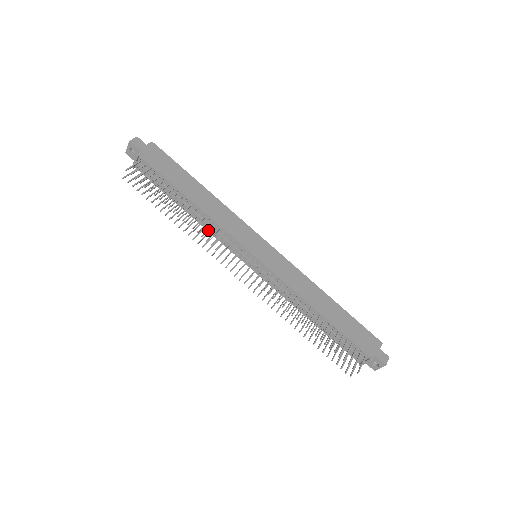
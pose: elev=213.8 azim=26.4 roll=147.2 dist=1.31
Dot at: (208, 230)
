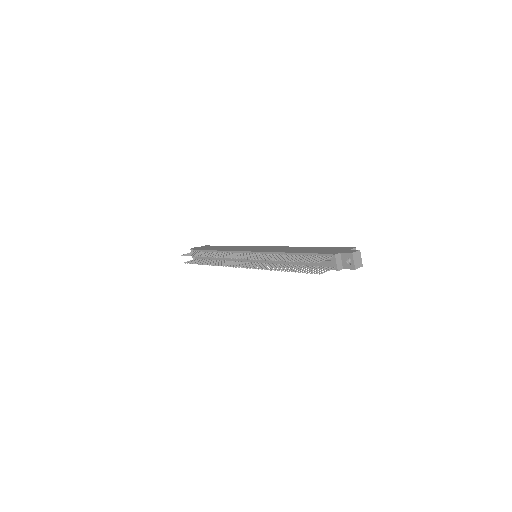
Dot at: (220, 255)
